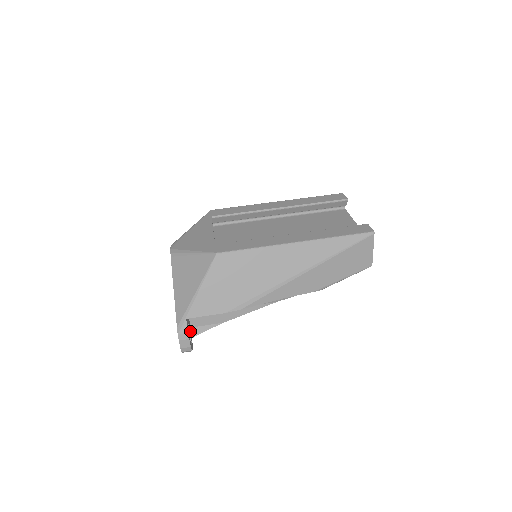
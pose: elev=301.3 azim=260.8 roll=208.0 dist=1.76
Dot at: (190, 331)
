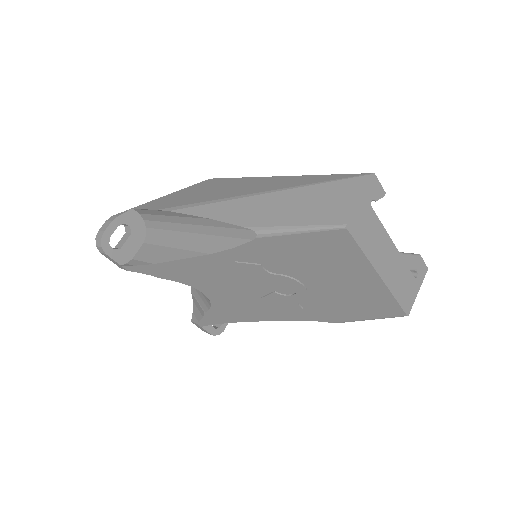
Dot at: (126, 248)
